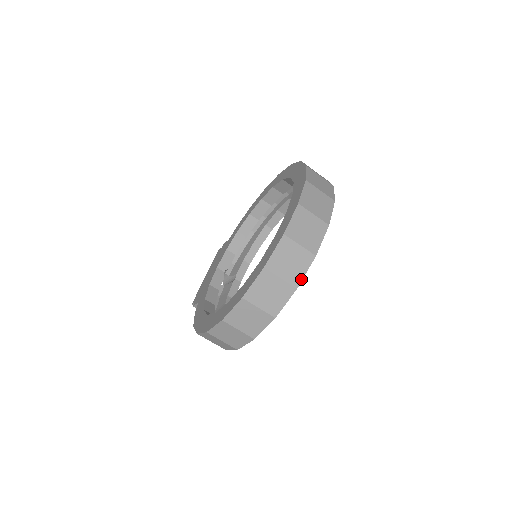
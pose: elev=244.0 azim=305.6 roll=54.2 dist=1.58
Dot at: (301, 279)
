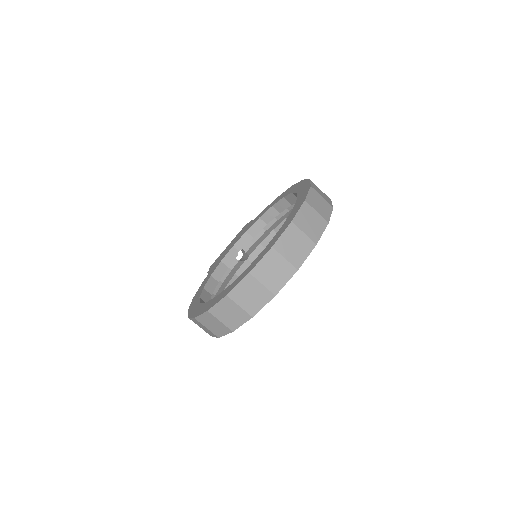
Dot at: (258, 311)
